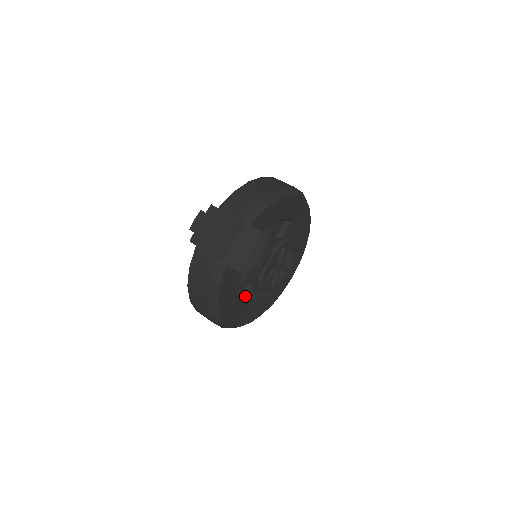
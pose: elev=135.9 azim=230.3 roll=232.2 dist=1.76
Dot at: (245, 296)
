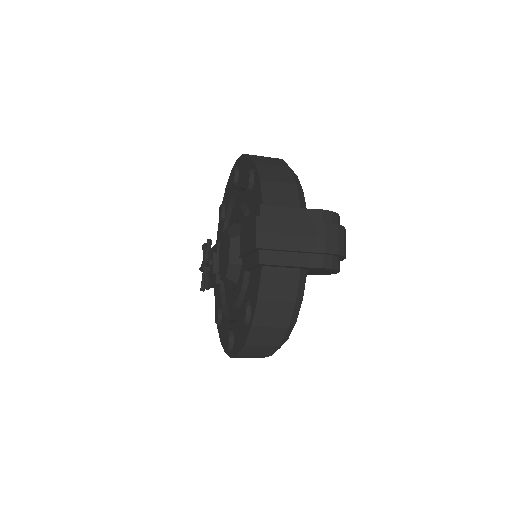
Dot at: occluded
